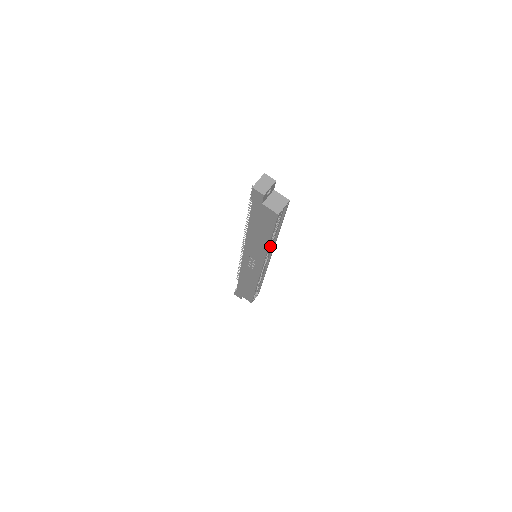
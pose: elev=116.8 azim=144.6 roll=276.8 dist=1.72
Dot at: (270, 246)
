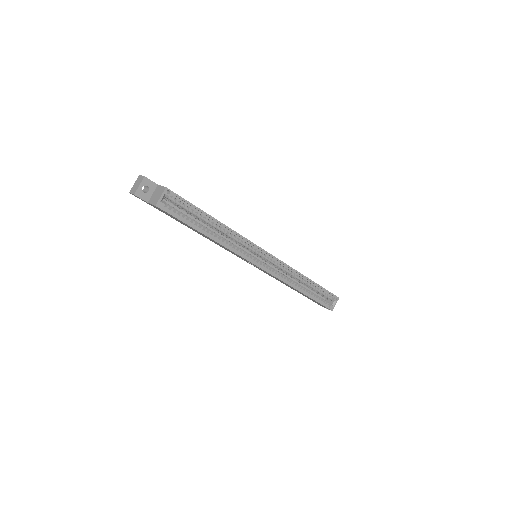
Dot at: (238, 240)
